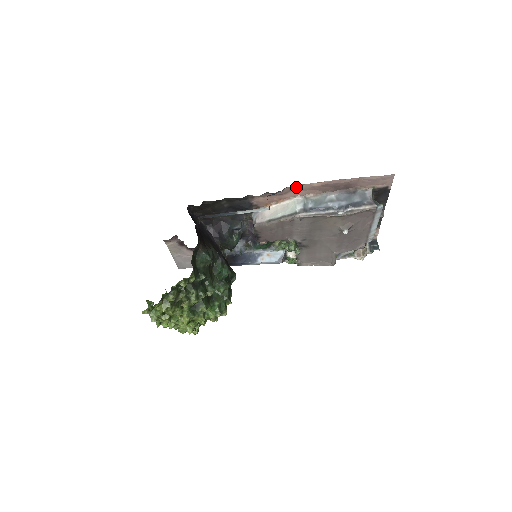
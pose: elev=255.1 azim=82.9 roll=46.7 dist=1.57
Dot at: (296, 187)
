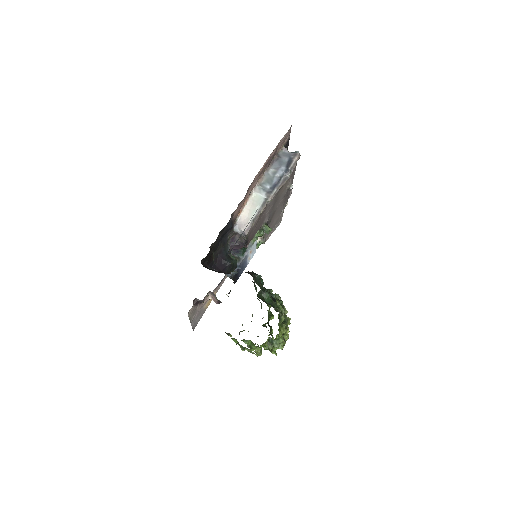
Dot at: (252, 182)
